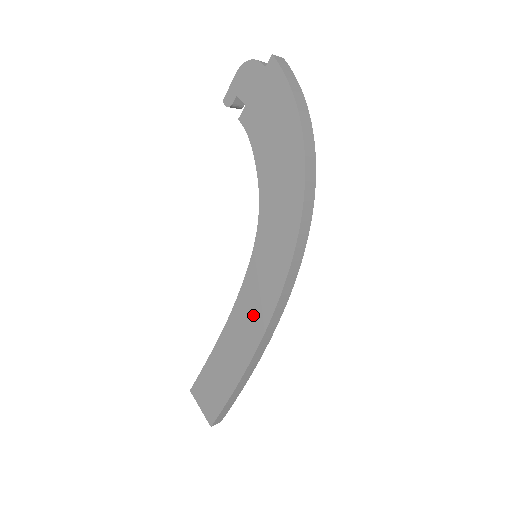
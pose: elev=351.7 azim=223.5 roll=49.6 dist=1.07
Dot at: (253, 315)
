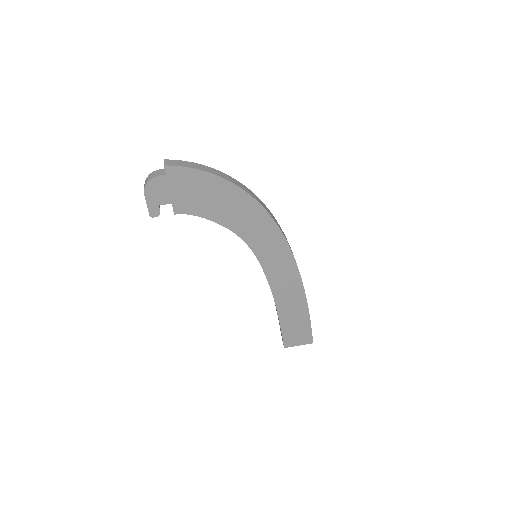
Dot at: (286, 278)
